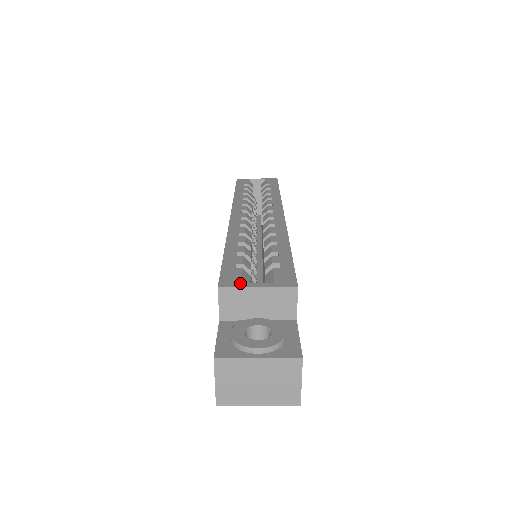
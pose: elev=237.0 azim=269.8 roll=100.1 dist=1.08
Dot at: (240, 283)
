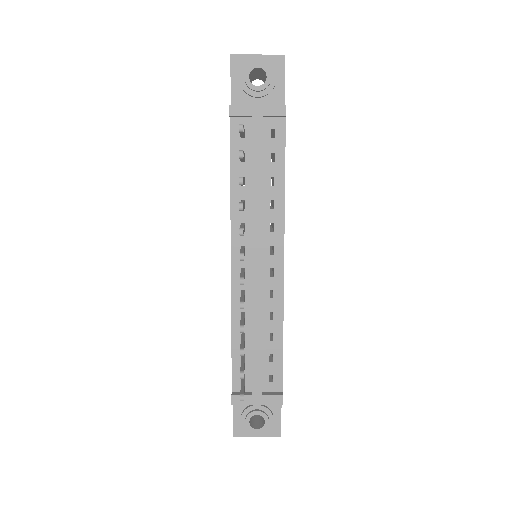
Dot at: occluded
